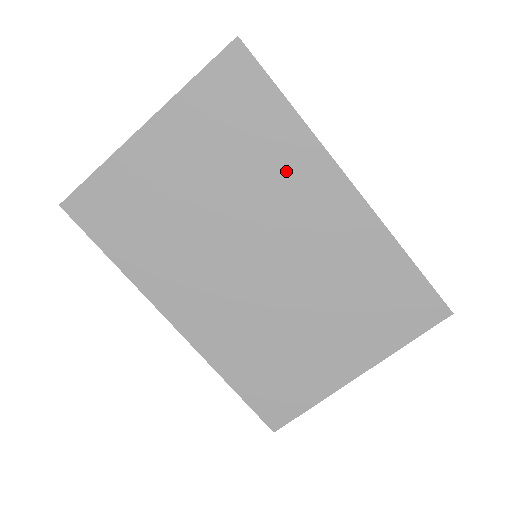
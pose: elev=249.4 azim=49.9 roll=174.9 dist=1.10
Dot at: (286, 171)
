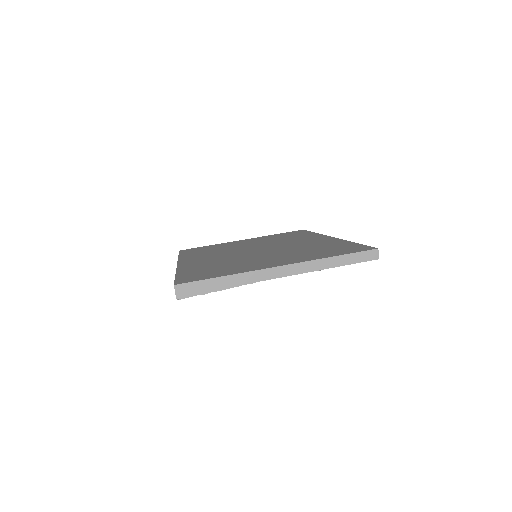
Dot at: (298, 238)
